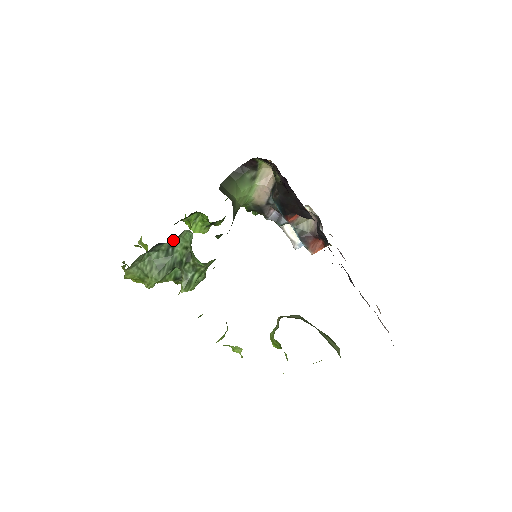
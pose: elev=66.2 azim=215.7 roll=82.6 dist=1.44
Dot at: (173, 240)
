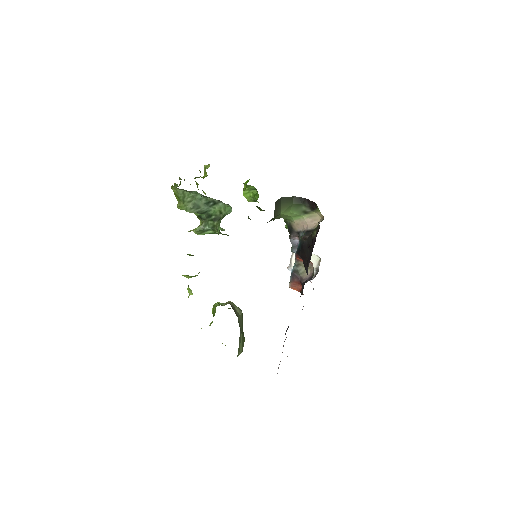
Dot at: (219, 201)
